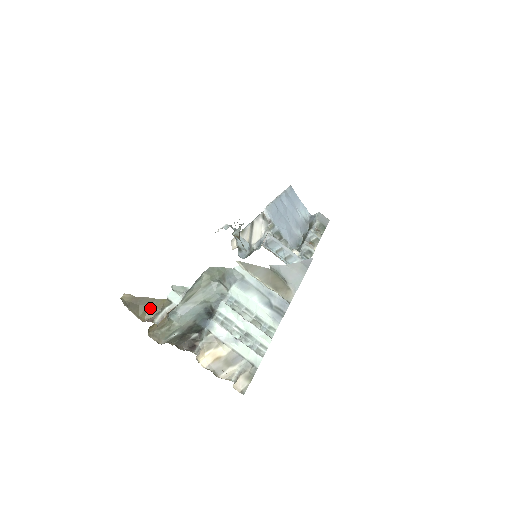
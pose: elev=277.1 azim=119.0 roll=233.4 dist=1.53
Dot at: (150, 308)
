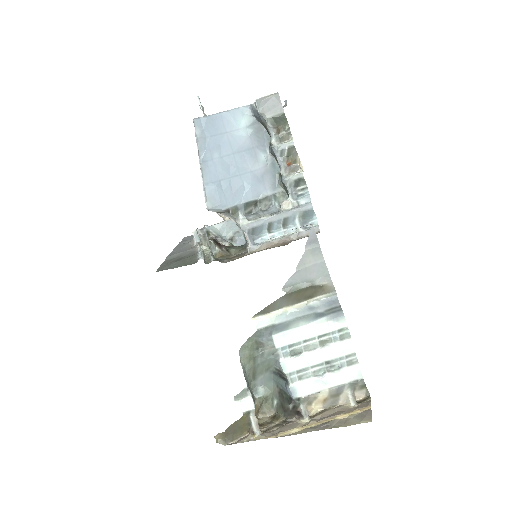
Dot at: (241, 427)
